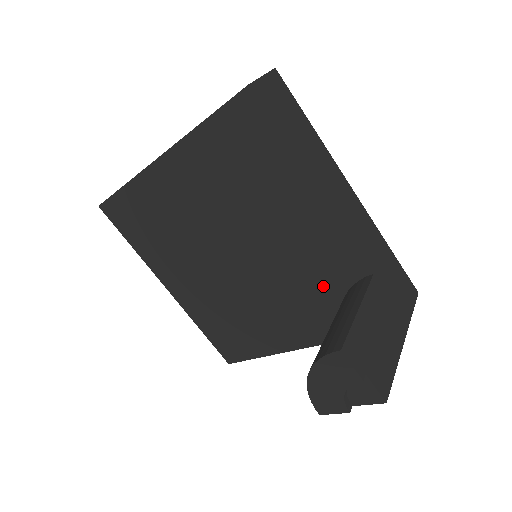
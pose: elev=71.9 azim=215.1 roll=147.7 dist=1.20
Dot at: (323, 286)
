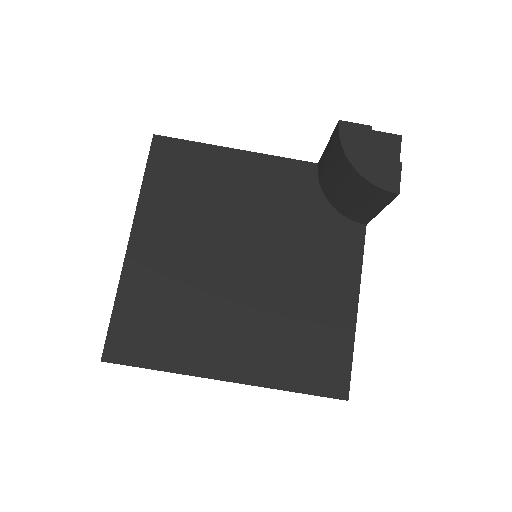
Dot at: (309, 207)
